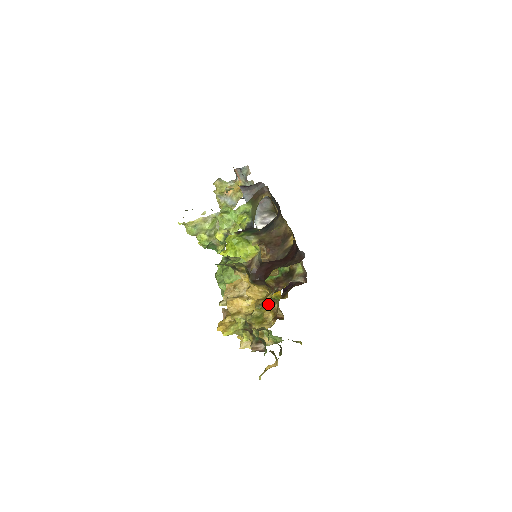
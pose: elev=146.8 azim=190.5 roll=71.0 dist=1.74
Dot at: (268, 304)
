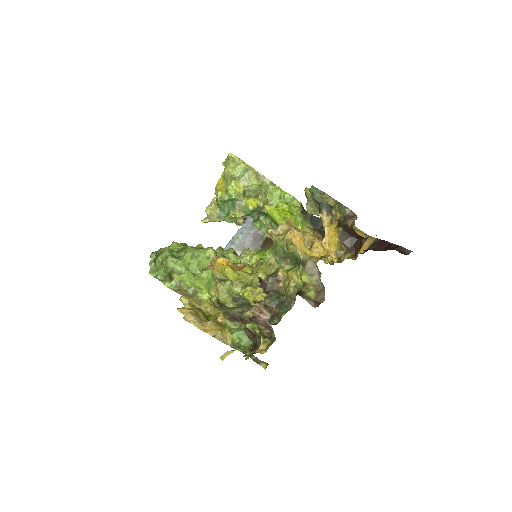
Dot at: occluded
